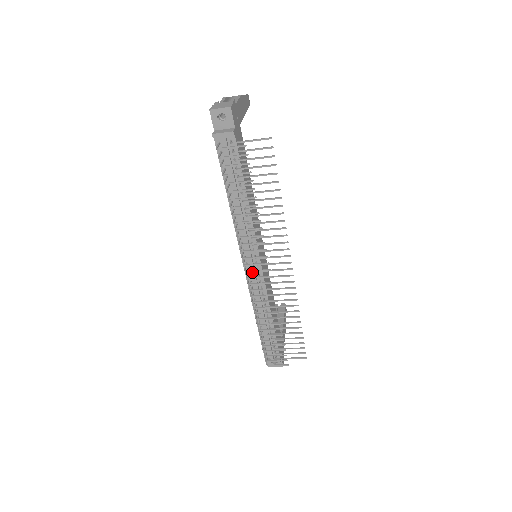
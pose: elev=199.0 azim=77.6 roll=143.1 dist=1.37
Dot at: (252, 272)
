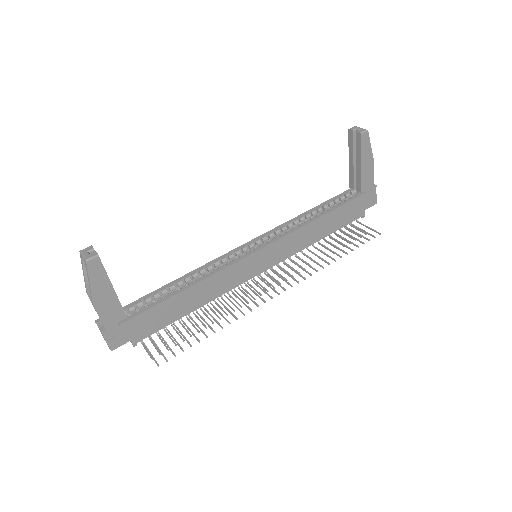
Dot at: occluded
